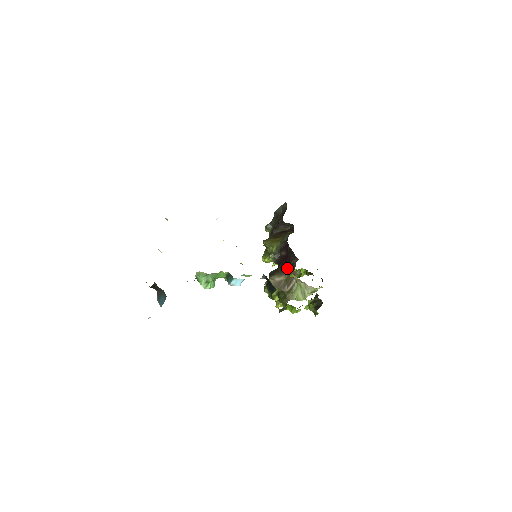
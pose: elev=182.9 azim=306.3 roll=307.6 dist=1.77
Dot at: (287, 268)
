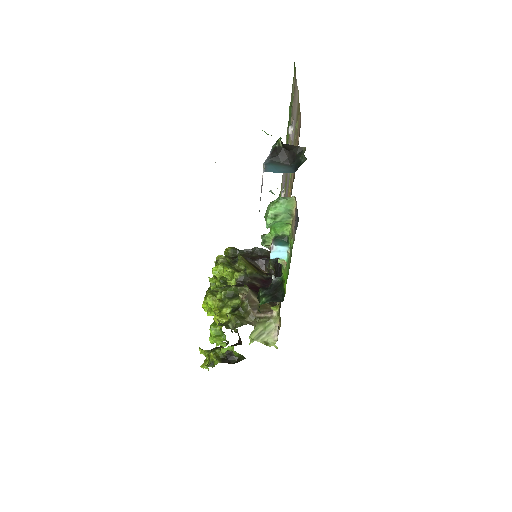
Dot at: occluded
